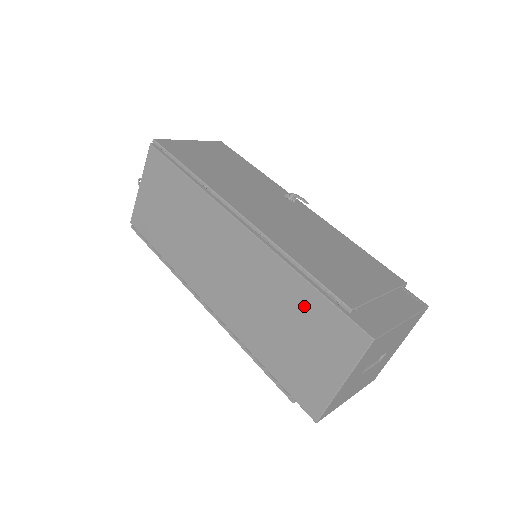
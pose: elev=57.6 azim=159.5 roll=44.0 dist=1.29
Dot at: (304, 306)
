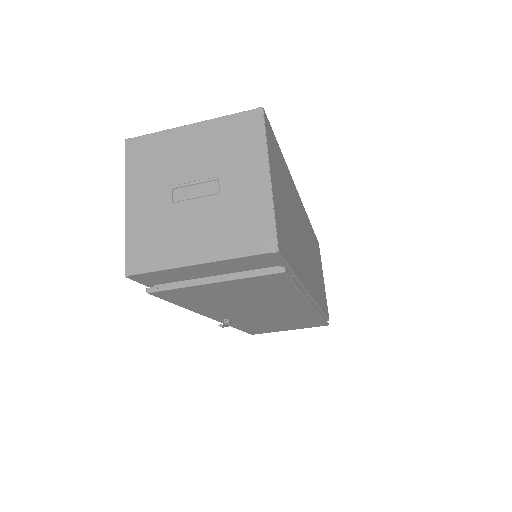
Dot at: occluded
